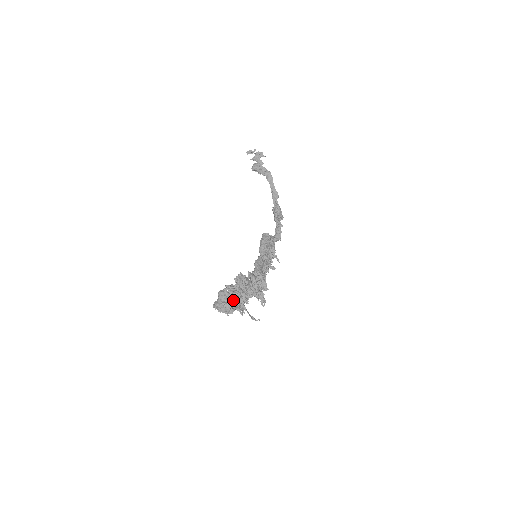
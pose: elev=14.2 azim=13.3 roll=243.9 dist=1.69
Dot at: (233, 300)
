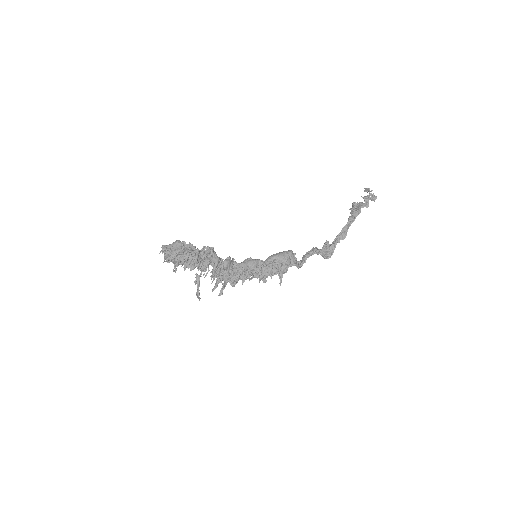
Dot at: (181, 256)
